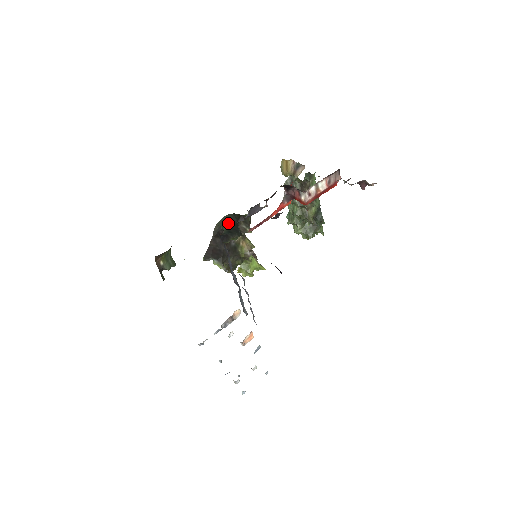
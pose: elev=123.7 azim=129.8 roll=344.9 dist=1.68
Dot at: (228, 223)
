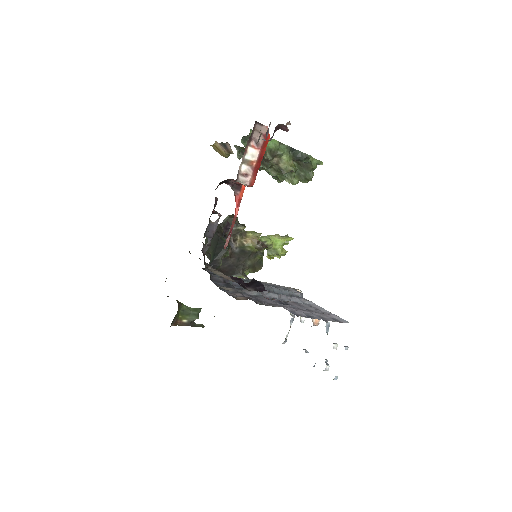
Dot at: (211, 245)
